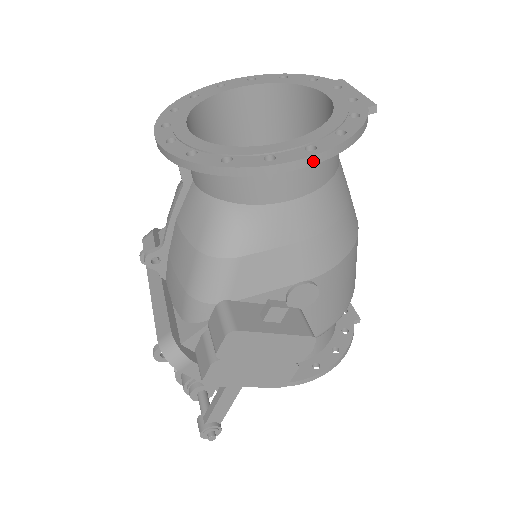
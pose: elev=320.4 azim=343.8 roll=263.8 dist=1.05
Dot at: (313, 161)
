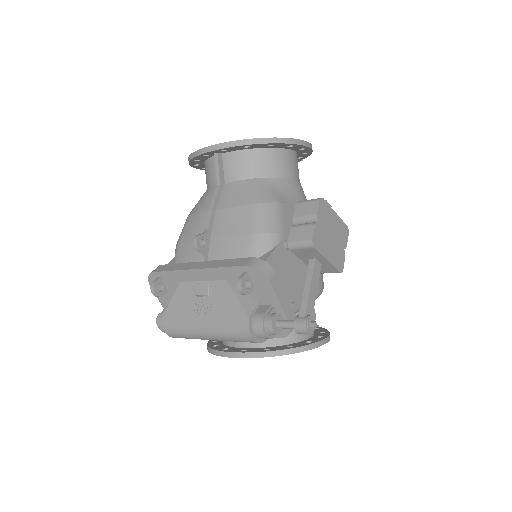
Dot at: (308, 145)
